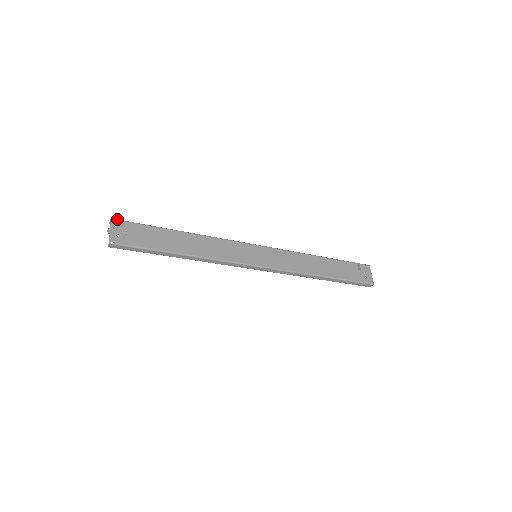
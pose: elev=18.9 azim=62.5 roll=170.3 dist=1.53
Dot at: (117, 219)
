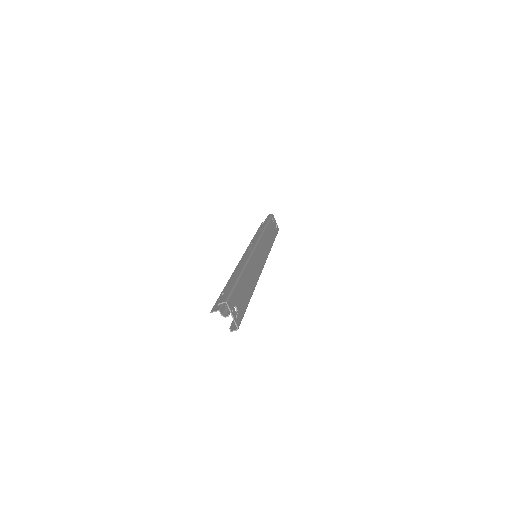
Dot at: (227, 299)
